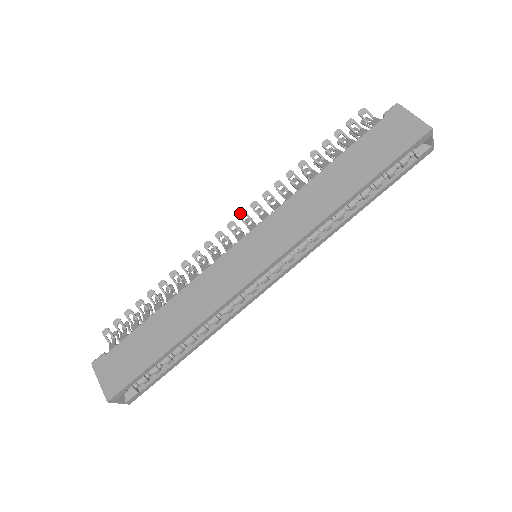
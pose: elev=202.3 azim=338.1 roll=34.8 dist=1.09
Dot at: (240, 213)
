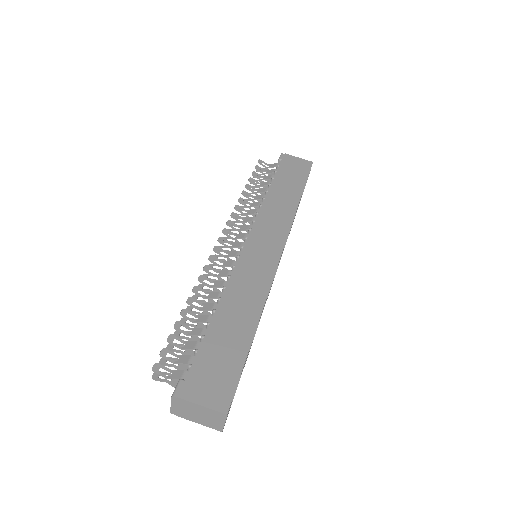
Dot at: (223, 230)
